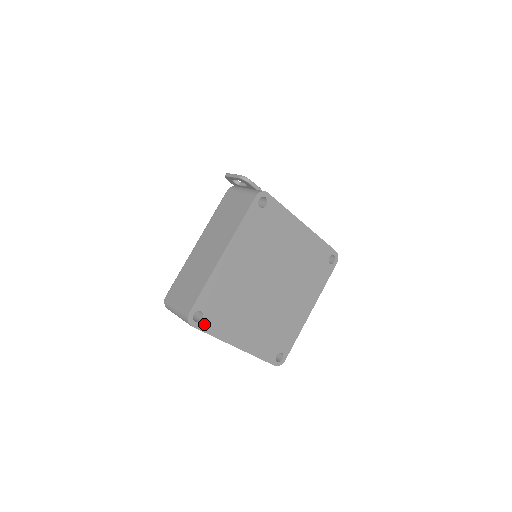
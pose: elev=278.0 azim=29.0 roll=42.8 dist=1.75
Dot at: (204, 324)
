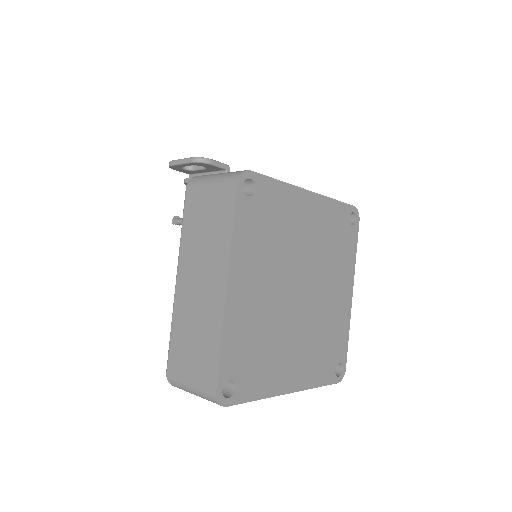
Dot at: (240, 393)
